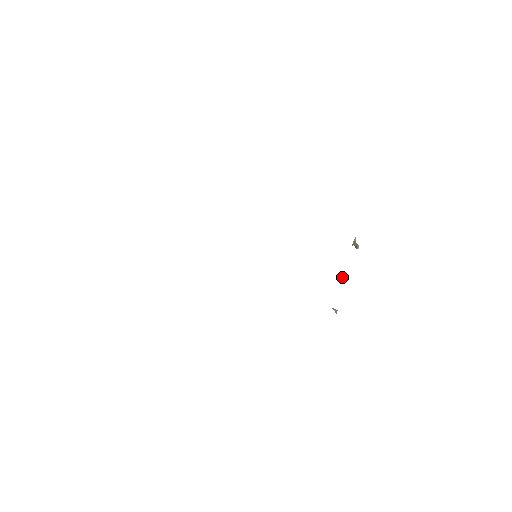
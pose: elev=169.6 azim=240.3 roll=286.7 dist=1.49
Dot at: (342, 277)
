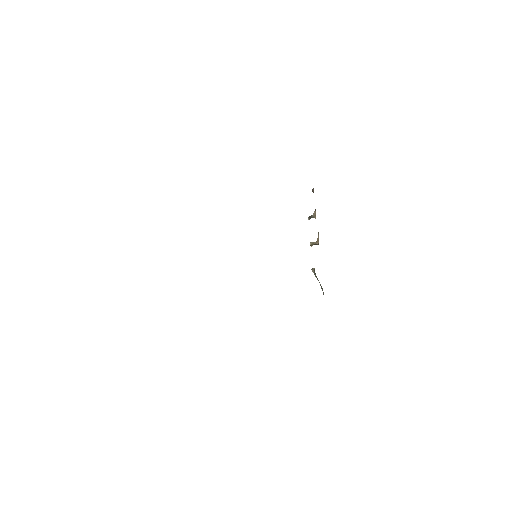
Dot at: (317, 243)
